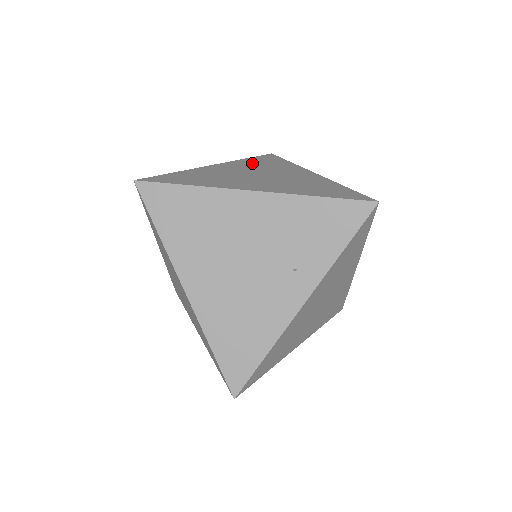
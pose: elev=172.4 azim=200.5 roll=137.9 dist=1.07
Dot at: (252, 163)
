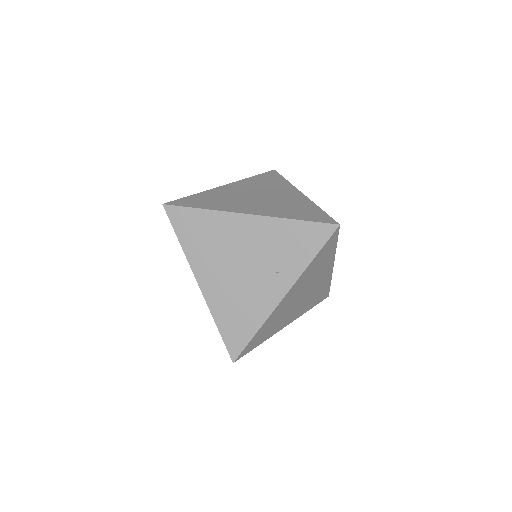
Dot at: (255, 182)
